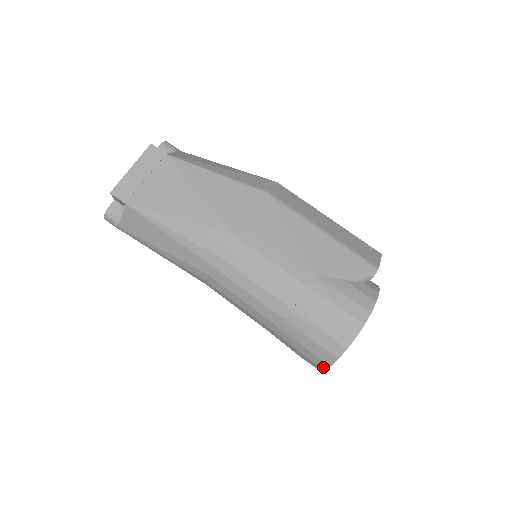
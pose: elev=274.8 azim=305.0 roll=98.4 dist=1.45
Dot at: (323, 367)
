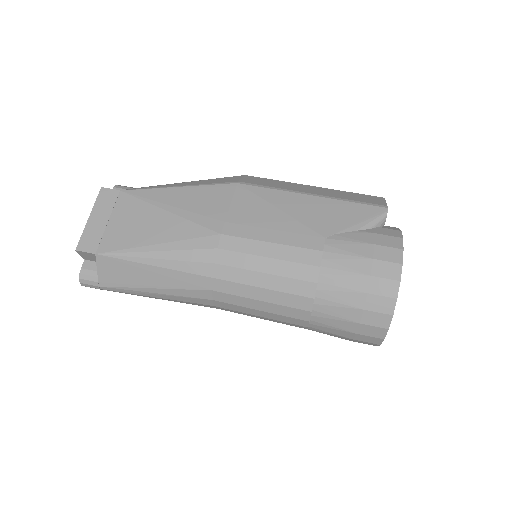
Dot at: (381, 336)
